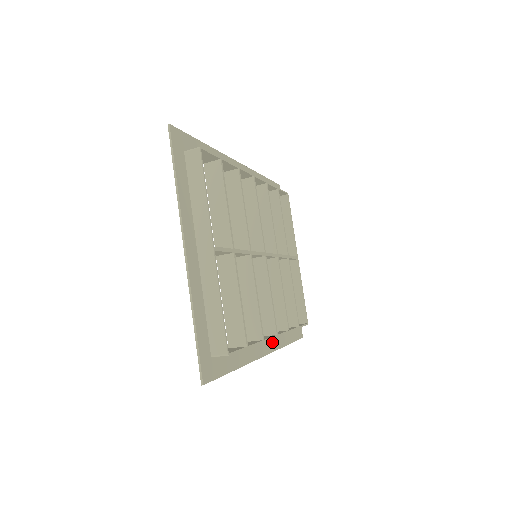
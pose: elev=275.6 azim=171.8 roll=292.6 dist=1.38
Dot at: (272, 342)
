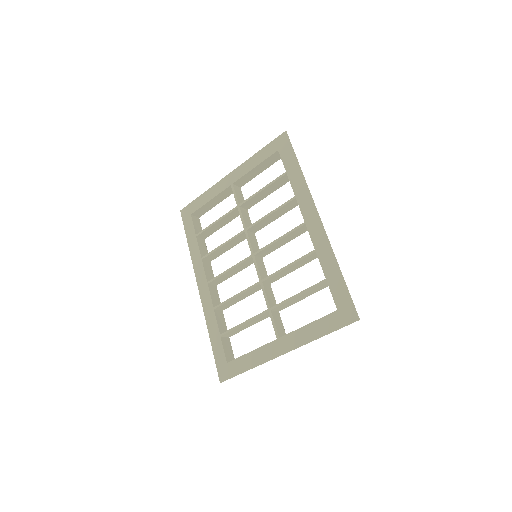
Dot at: (201, 272)
